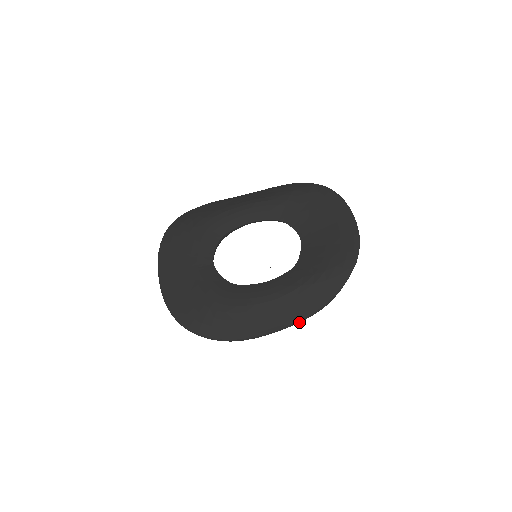
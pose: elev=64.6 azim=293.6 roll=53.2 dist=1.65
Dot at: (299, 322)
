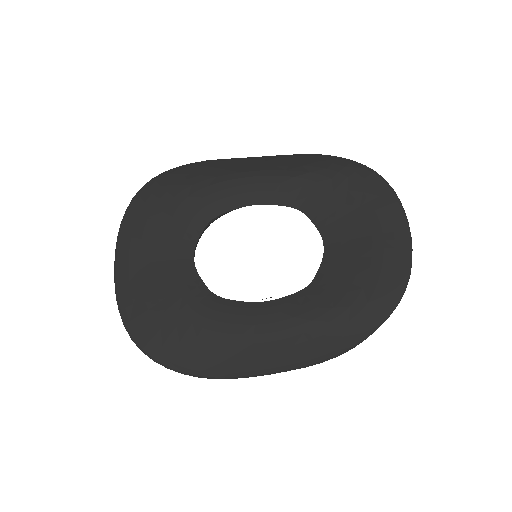
Dot at: (298, 368)
